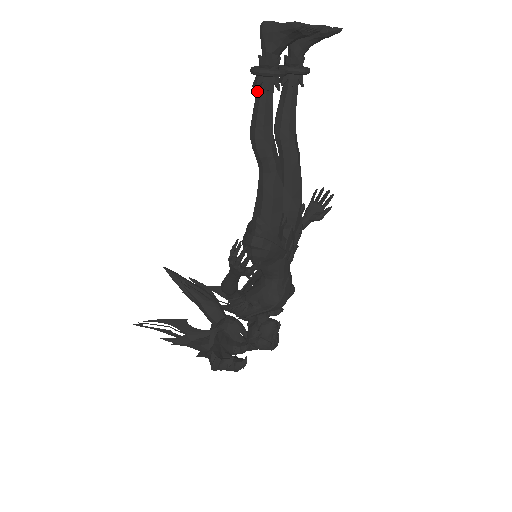
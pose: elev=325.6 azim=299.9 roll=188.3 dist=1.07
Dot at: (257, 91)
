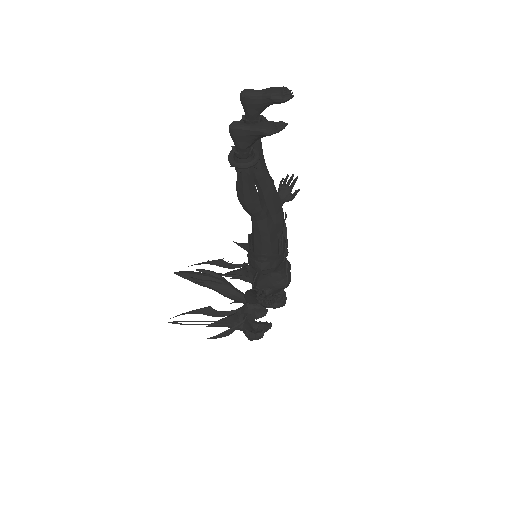
Dot at: (238, 172)
